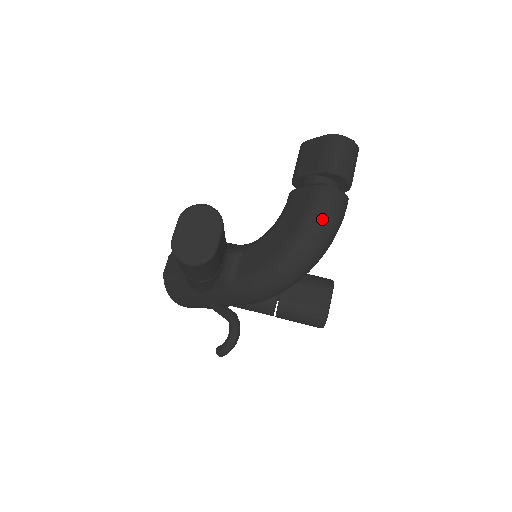
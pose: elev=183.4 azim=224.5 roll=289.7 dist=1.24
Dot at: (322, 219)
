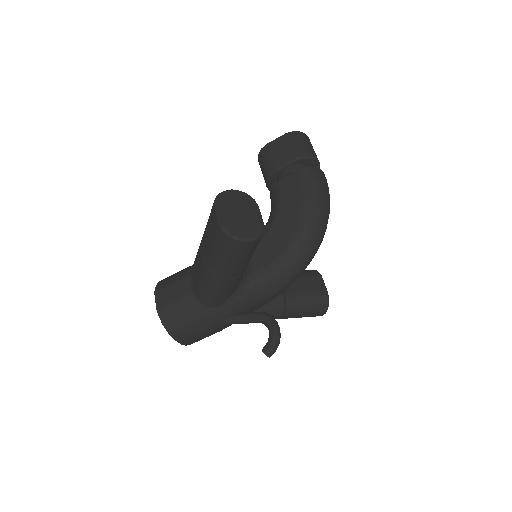
Dot at: (321, 192)
